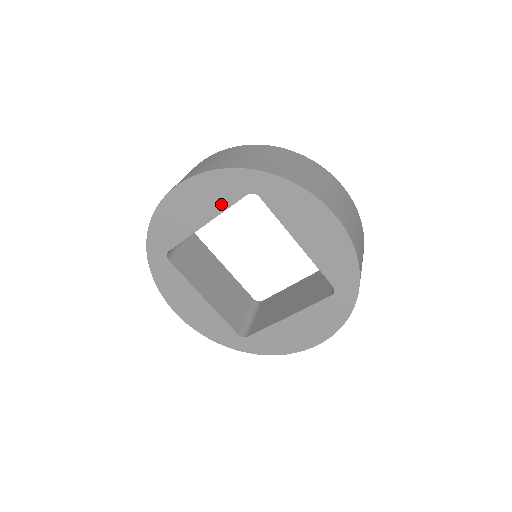
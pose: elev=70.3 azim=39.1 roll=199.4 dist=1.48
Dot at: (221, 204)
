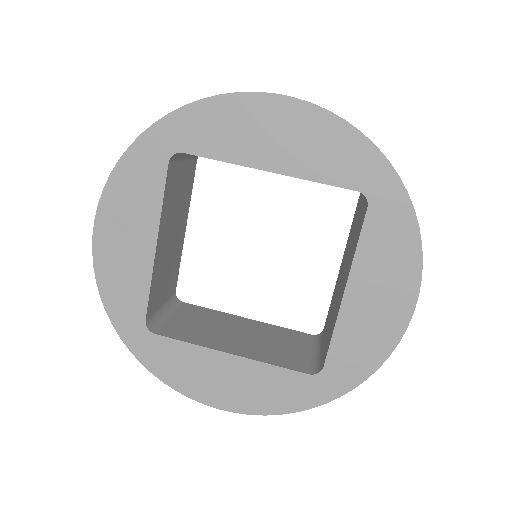
Dot at: (317, 170)
